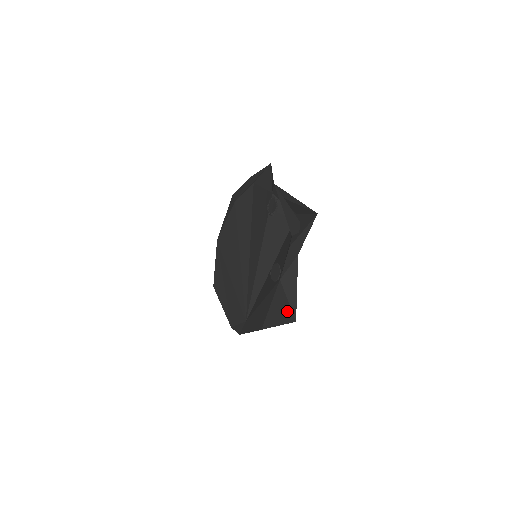
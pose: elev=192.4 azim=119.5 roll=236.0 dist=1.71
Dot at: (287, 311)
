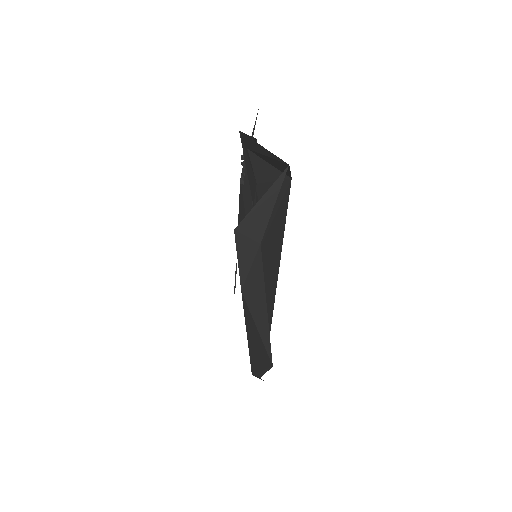
Dot at: (261, 346)
